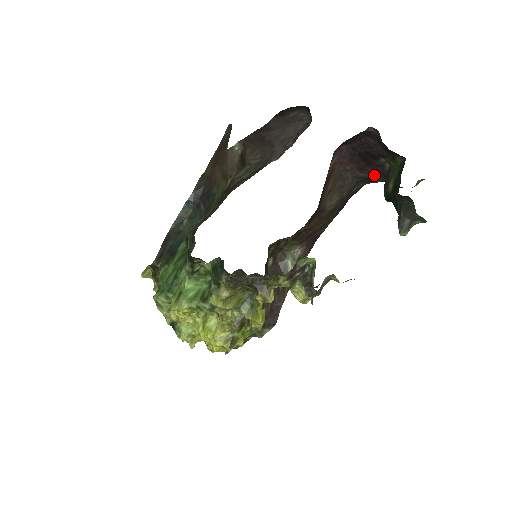
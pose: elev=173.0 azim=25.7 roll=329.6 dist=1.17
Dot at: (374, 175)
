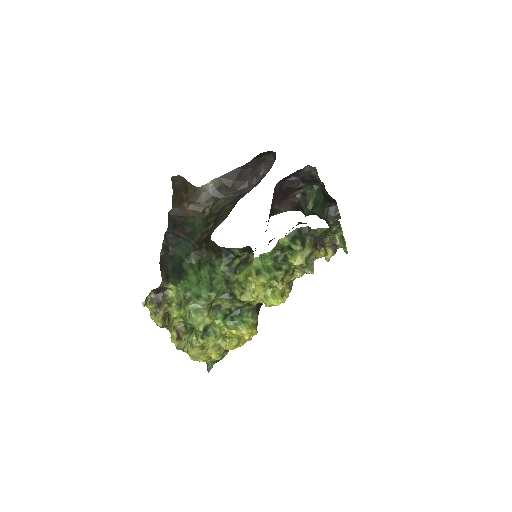
Dot at: (282, 207)
